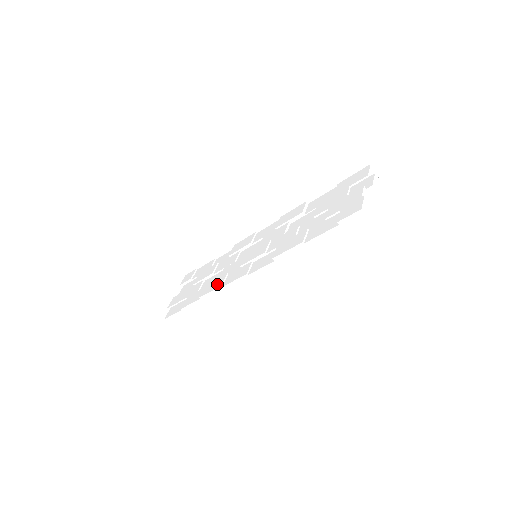
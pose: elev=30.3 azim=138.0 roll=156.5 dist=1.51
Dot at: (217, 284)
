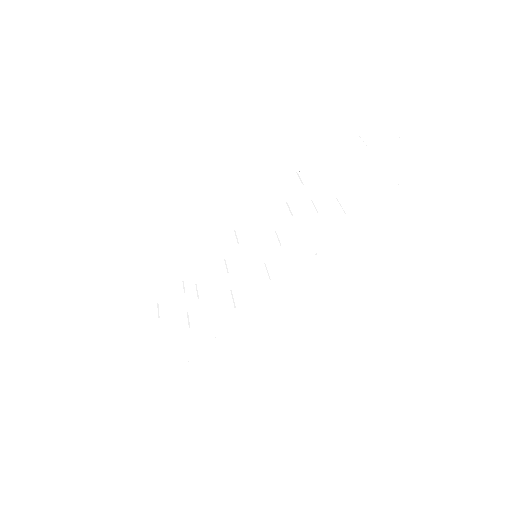
Dot at: (224, 308)
